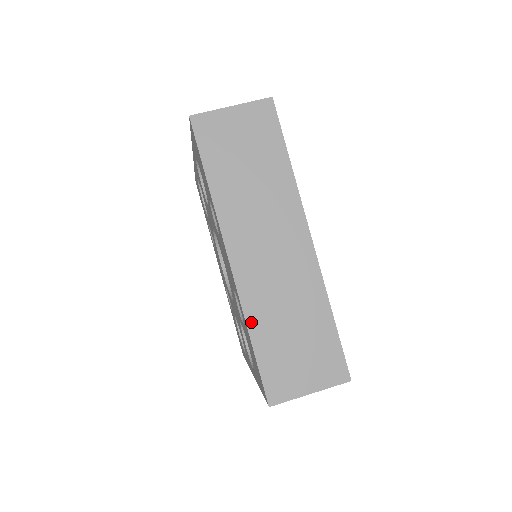
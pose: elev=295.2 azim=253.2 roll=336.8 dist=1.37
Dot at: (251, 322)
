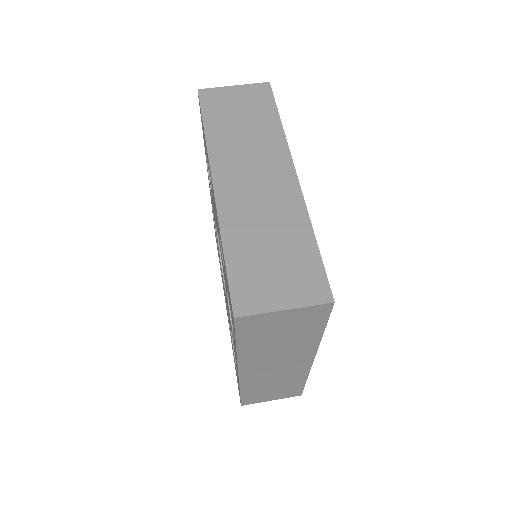
Dot at: (226, 235)
